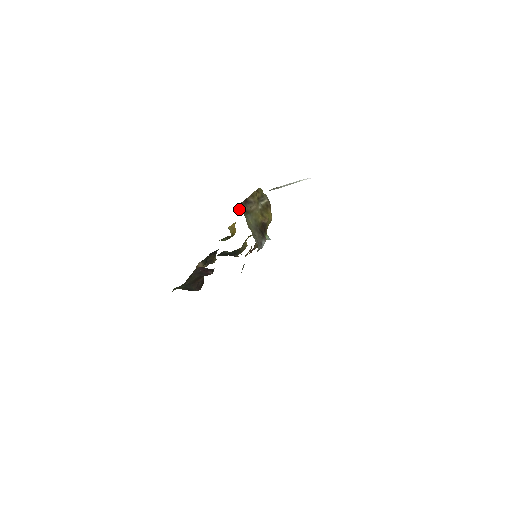
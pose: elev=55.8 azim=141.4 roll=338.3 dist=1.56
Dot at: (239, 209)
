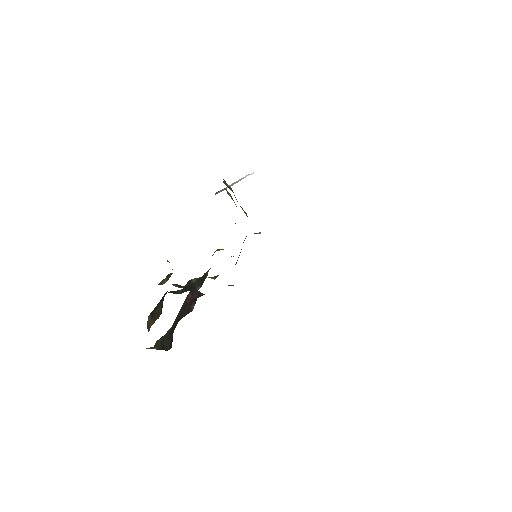
Dot at: occluded
